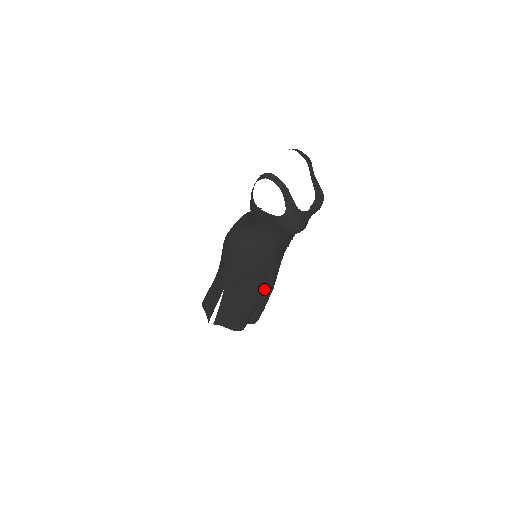
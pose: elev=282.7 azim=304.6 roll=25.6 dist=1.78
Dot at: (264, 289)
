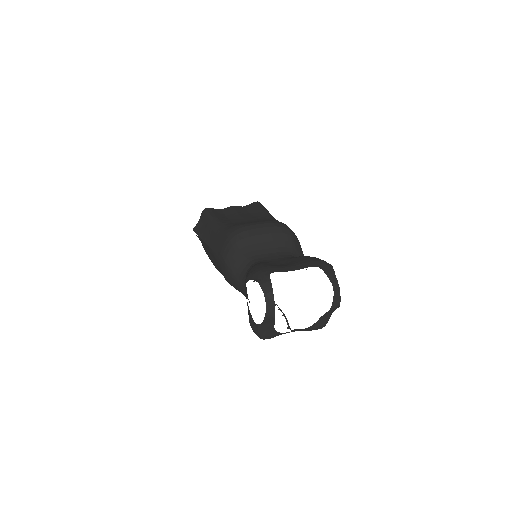
Dot at: occluded
